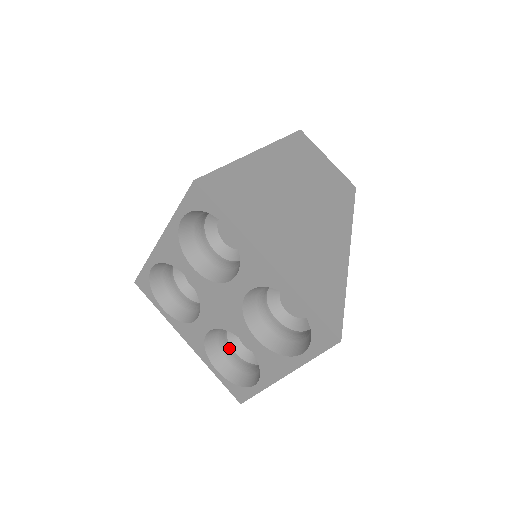
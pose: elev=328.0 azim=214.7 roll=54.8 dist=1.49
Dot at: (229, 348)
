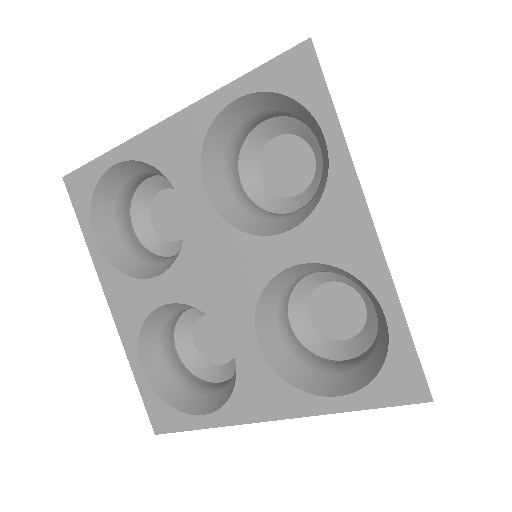
Dot at: (331, 362)
